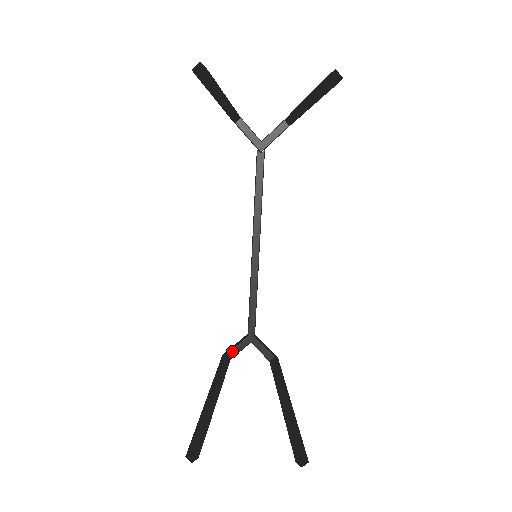
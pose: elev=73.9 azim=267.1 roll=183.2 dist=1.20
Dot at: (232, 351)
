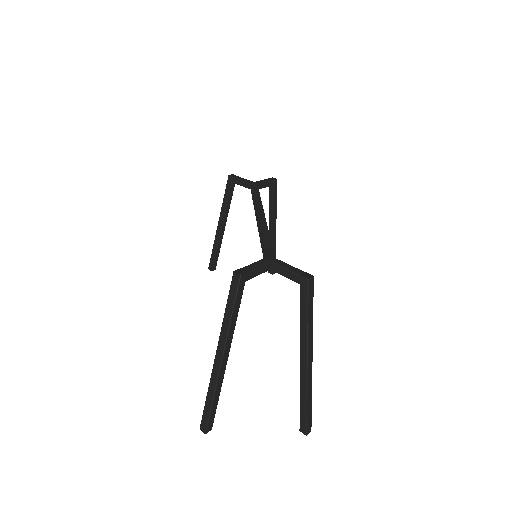
Dot at: (237, 184)
